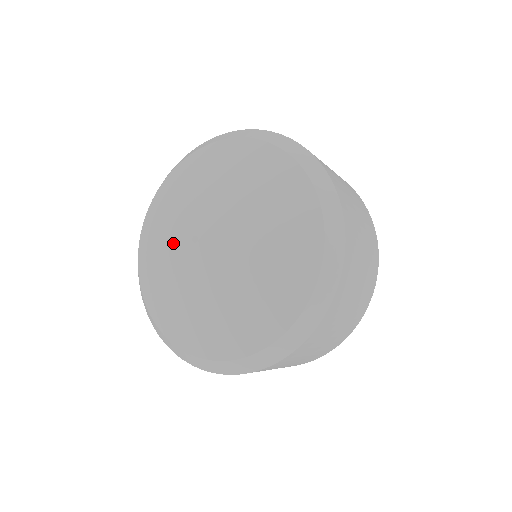
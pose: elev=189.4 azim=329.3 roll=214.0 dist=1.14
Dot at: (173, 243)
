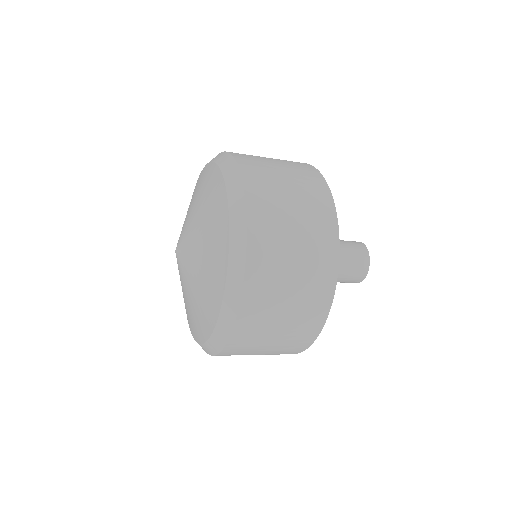
Dot at: occluded
